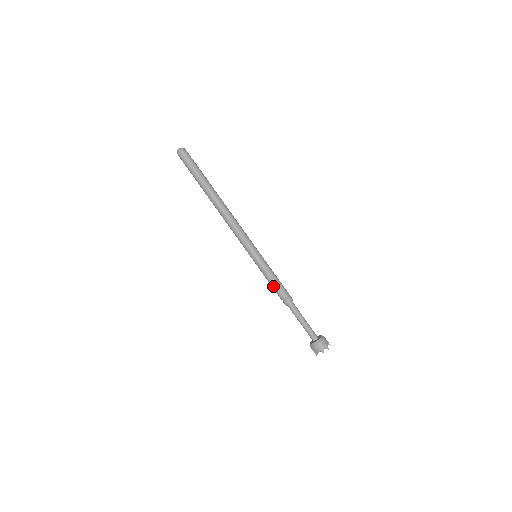
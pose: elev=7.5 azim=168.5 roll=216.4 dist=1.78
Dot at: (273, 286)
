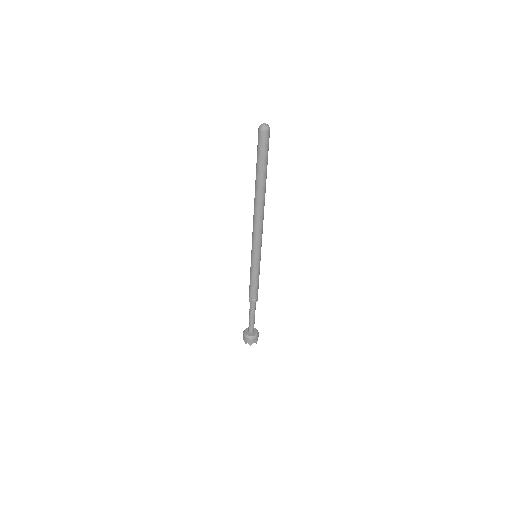
Dot at: (255, 286)
